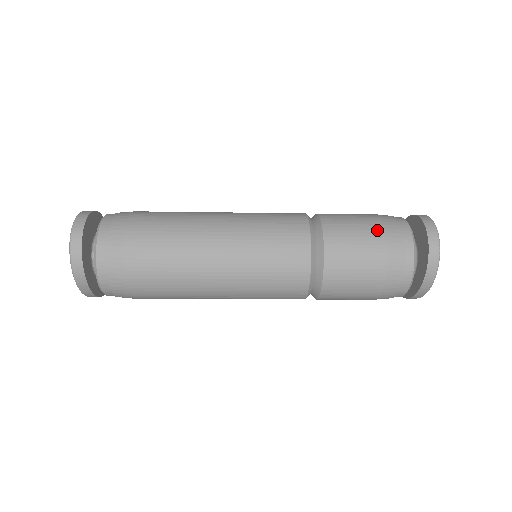
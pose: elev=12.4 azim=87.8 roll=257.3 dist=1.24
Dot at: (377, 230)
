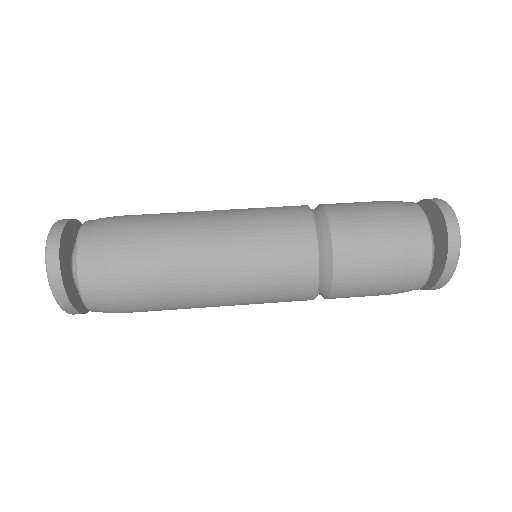
Dot at: (389, 221)
